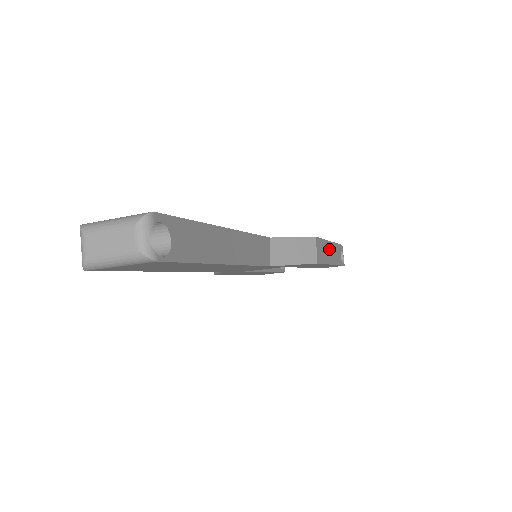
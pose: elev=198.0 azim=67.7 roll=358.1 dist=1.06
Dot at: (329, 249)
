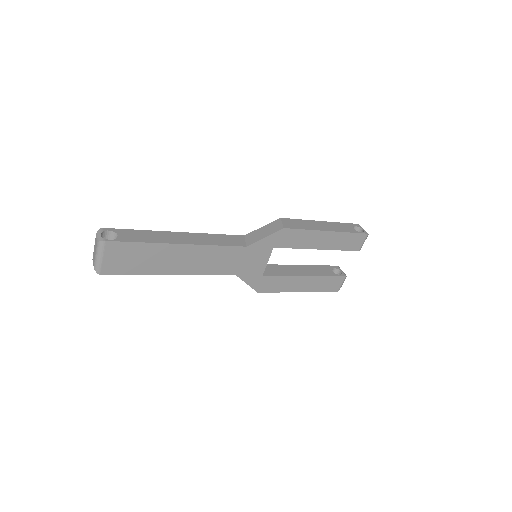
Dot at: (317, 224)
